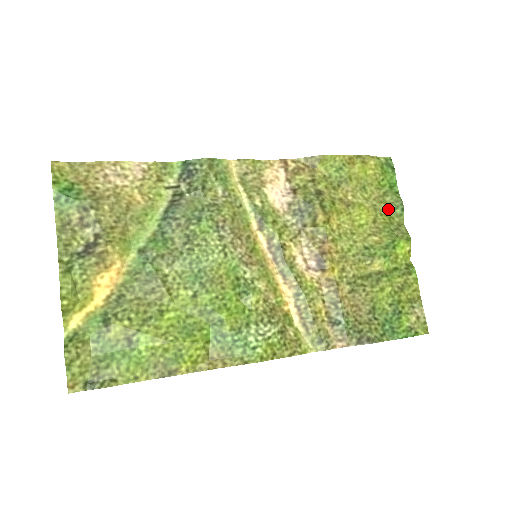
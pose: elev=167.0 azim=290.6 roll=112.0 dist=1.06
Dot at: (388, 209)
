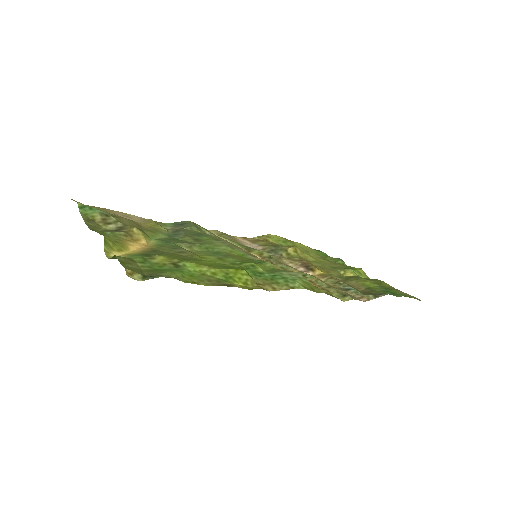
Dot at: occluded
